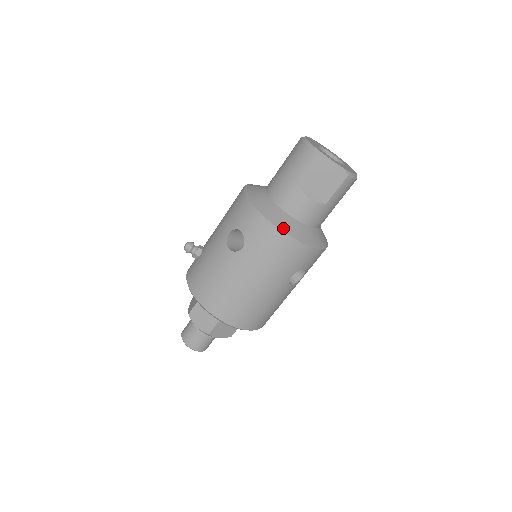
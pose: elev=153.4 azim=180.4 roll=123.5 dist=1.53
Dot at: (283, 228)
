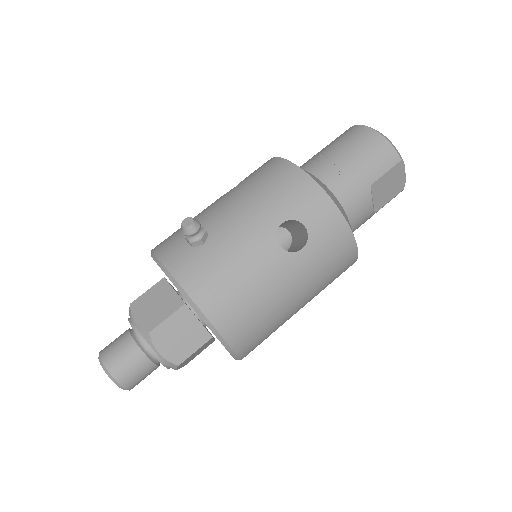
Dot at: occluded
